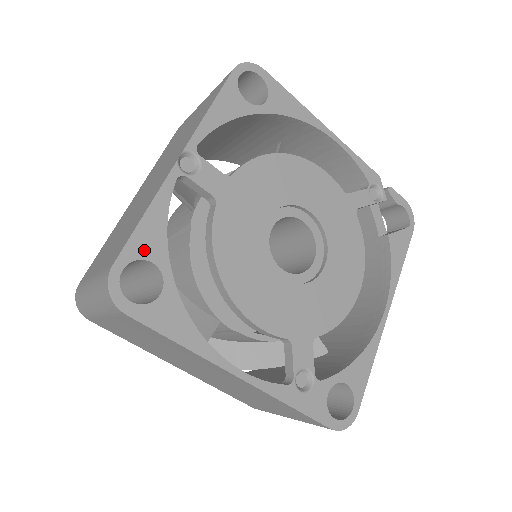
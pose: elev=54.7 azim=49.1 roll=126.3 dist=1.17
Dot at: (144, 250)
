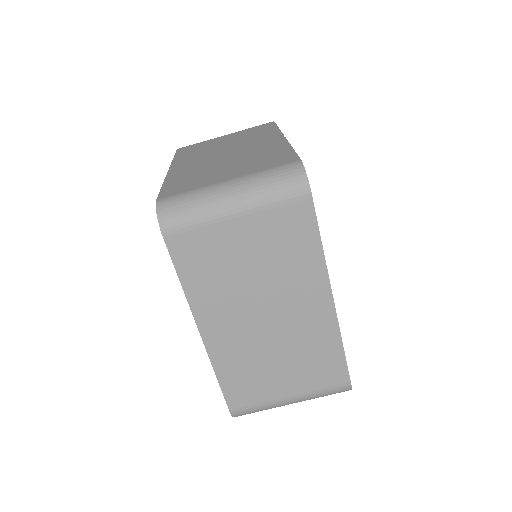
Dot at: occluded
